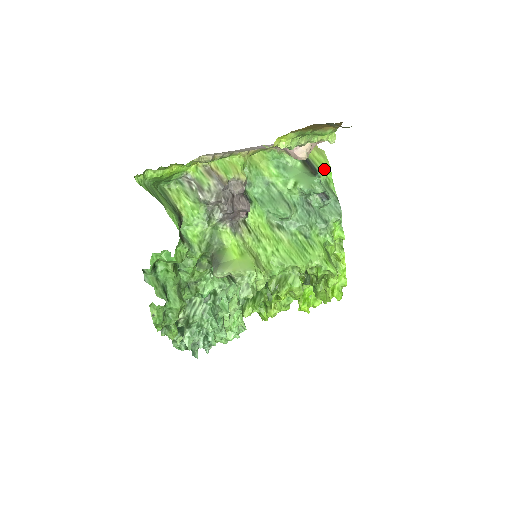
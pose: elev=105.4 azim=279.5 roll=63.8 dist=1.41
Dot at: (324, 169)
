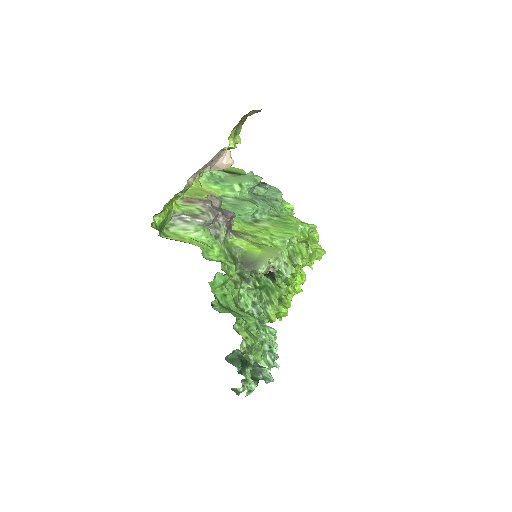
Dot at: (241, 171)
